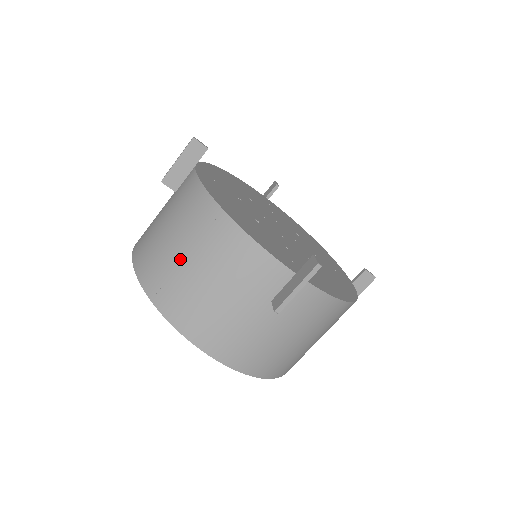
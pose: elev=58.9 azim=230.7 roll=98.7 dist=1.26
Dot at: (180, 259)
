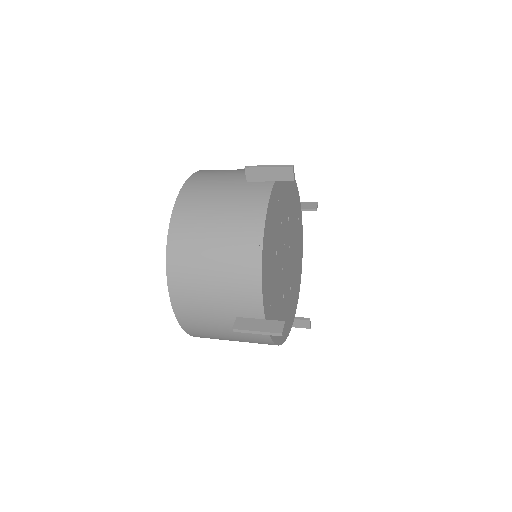
Dot at: (209, 241)
